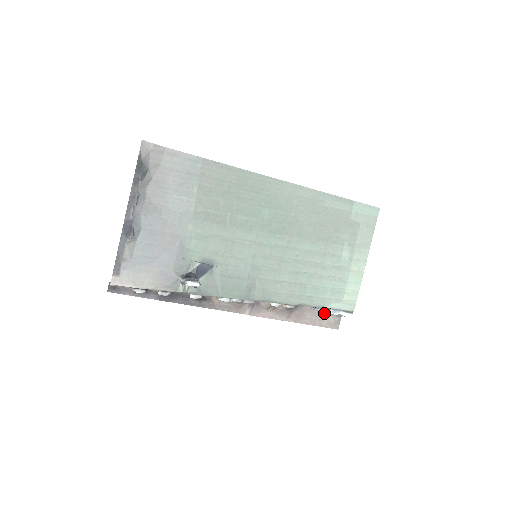
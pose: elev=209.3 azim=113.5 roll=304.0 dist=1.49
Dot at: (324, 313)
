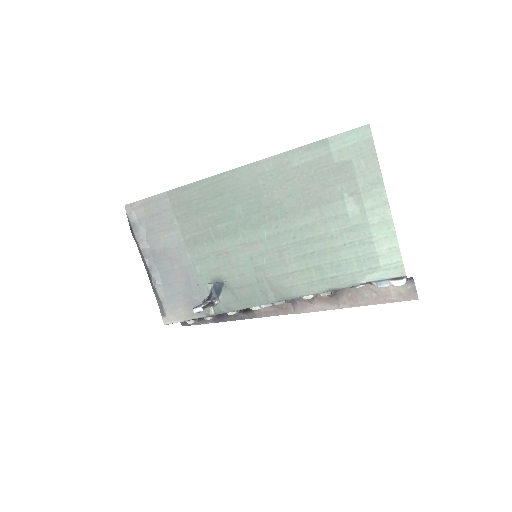
Dot at: occluded
